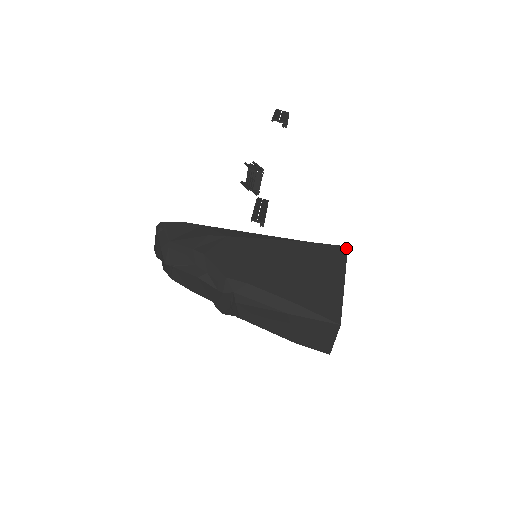
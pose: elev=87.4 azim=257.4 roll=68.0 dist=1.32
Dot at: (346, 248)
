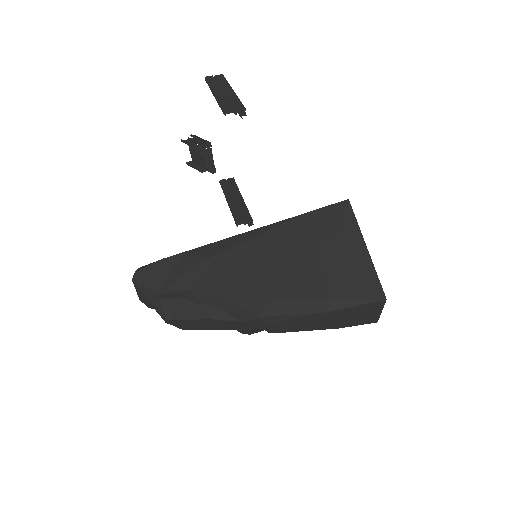
Dot at: (348, 202)
